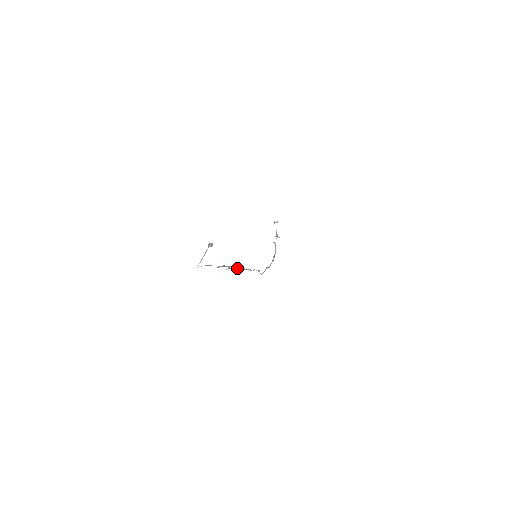
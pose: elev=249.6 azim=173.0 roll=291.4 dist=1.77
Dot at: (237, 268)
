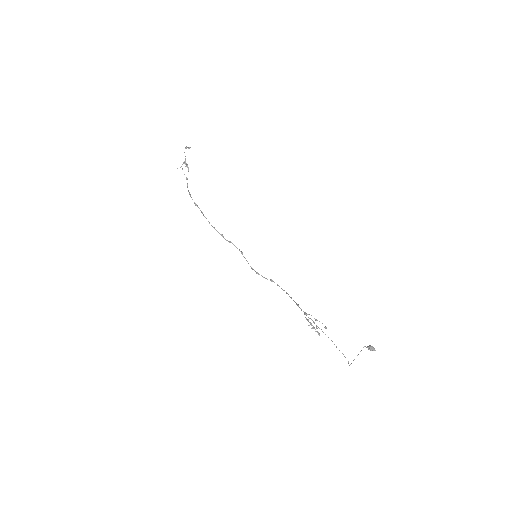
Dot at: (305, 313)
